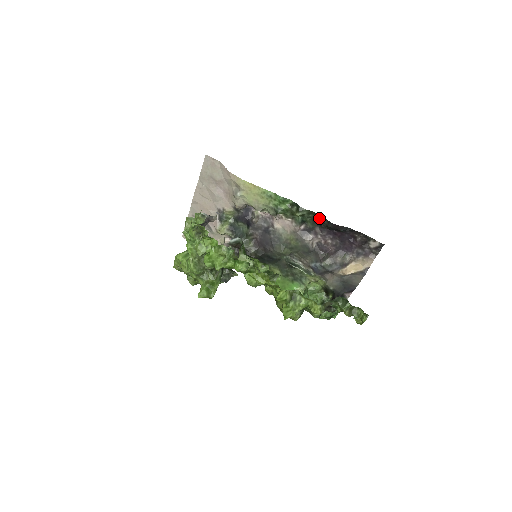
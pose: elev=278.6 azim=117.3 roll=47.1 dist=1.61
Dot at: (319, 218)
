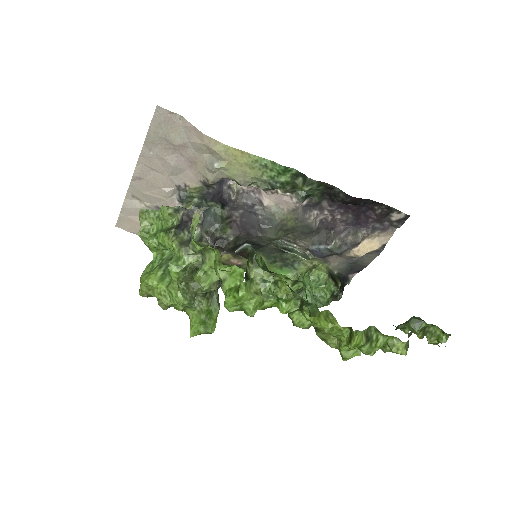
Dot at: (331, 190)
